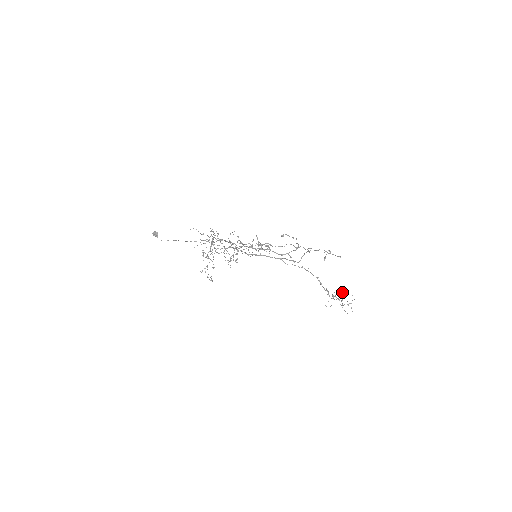
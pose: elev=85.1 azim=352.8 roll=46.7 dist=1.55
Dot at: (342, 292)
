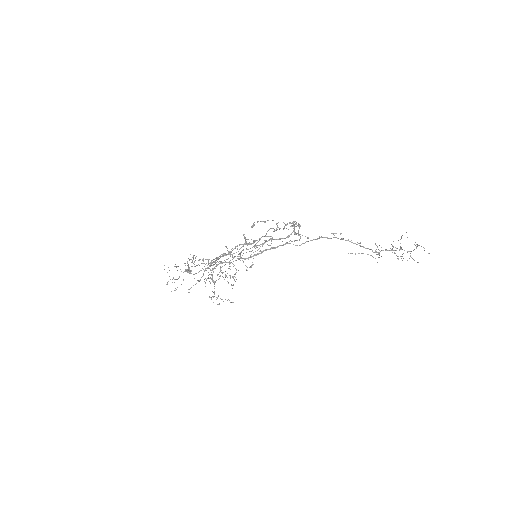
Dot at: occluded
